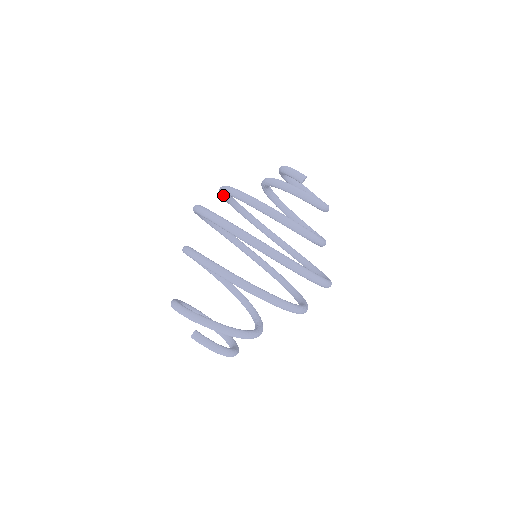
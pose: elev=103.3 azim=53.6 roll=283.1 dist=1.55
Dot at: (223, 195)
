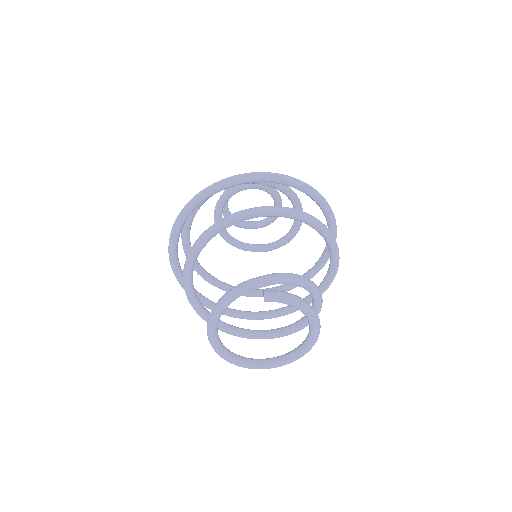
Dot at: (187, 236)
